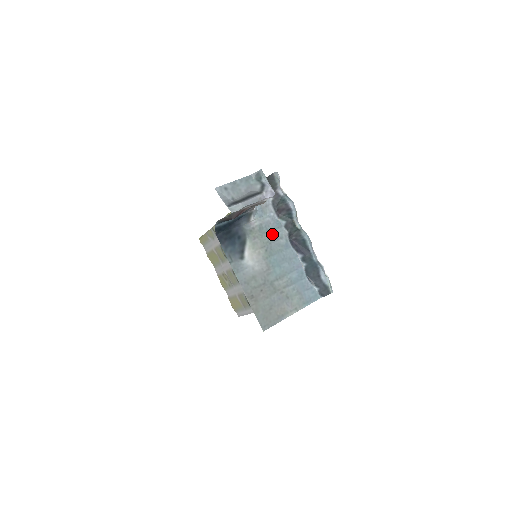
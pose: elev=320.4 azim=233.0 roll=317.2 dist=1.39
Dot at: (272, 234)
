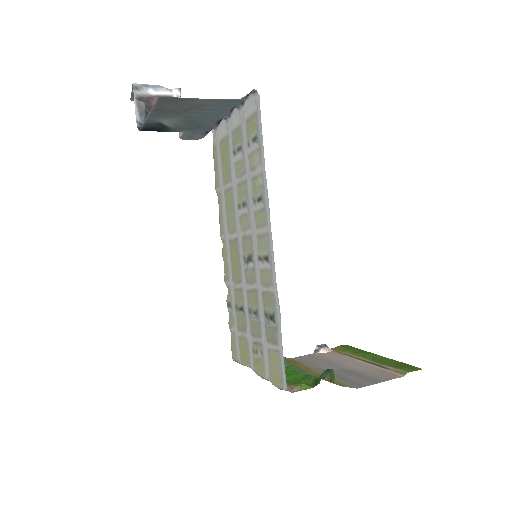
Dot at: (199, 126)
